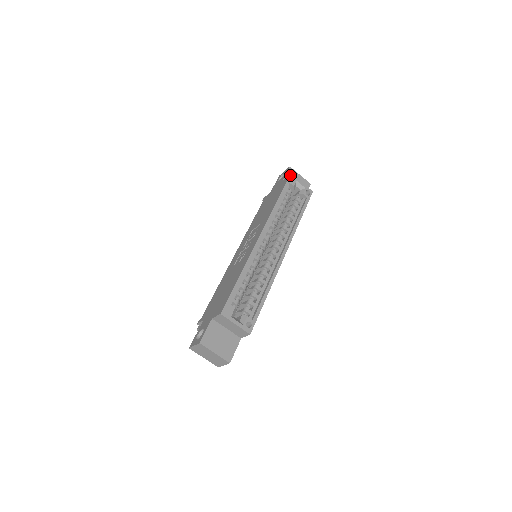
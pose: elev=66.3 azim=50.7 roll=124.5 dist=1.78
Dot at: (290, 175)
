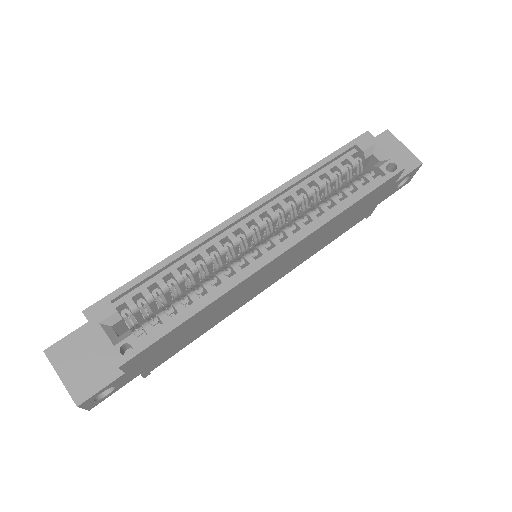
Dot at: (364, 133)
